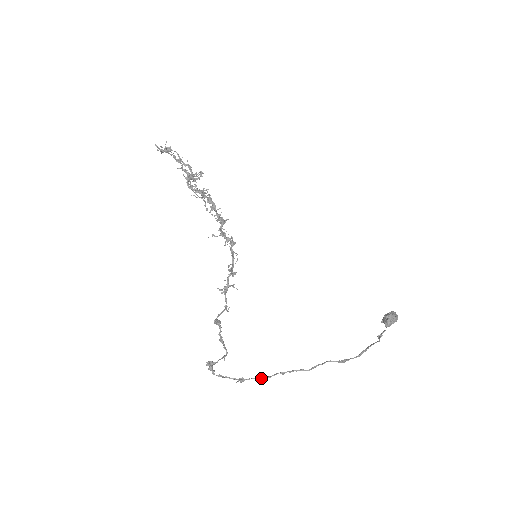
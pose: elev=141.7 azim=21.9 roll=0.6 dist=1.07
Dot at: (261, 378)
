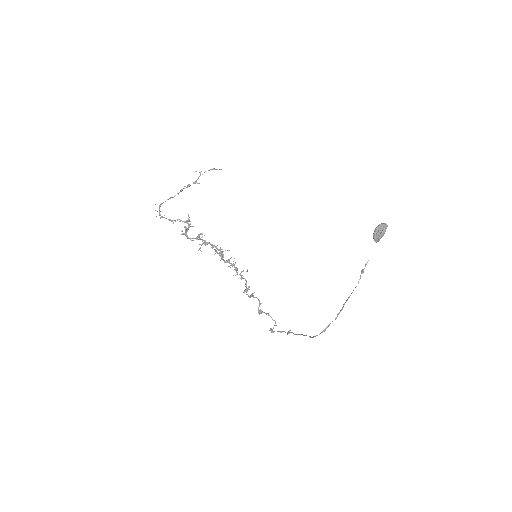
Dot at: occluded
